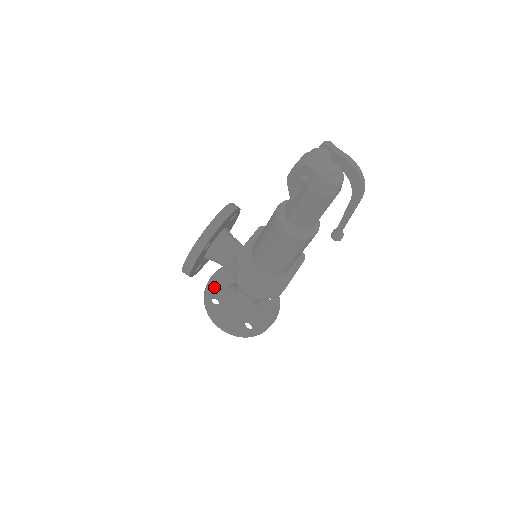
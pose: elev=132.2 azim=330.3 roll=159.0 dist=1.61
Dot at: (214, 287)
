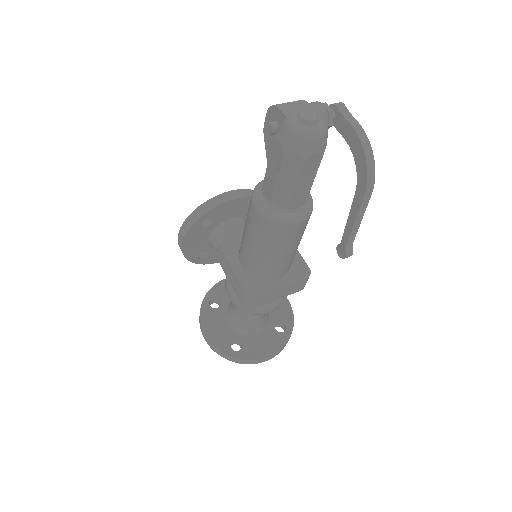
Dot at: (221, 290)
